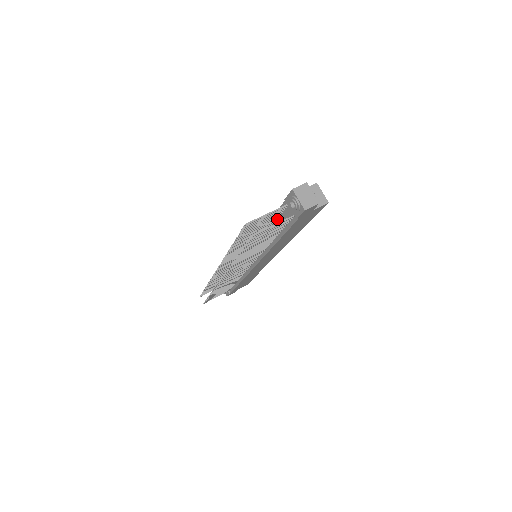
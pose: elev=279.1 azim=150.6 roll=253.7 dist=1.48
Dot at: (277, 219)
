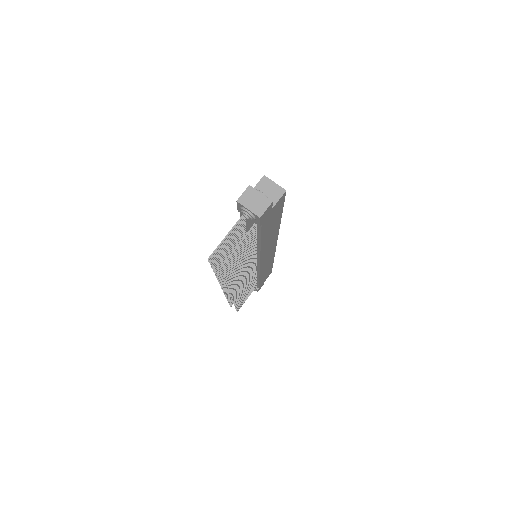
Dot at: (246, 227)
